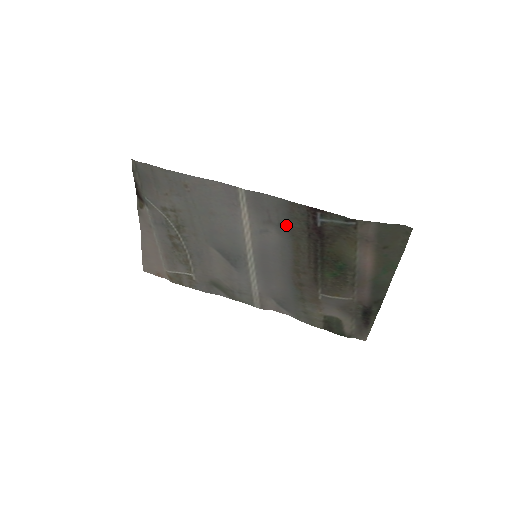
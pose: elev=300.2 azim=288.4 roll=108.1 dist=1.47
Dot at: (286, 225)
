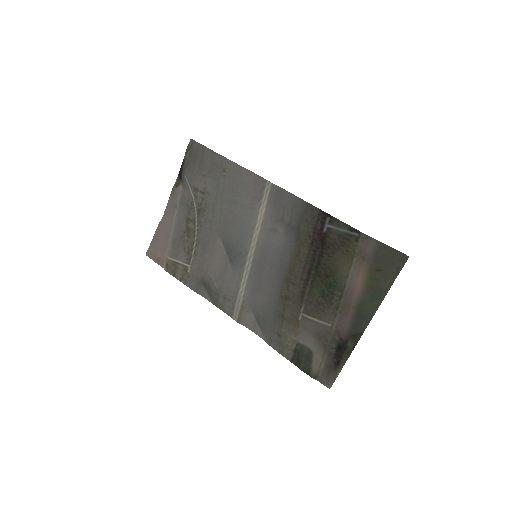
Dot at: (295, 226)
